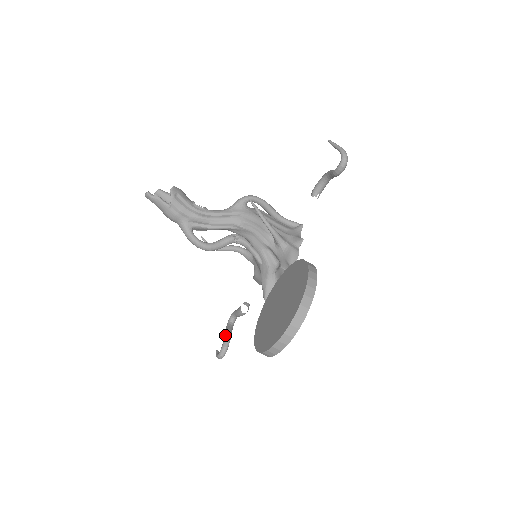
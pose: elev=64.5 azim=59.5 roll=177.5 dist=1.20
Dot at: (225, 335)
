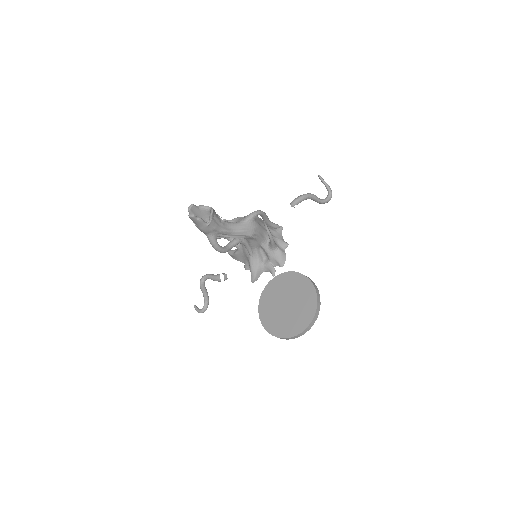
Dot at: (205, 296)
